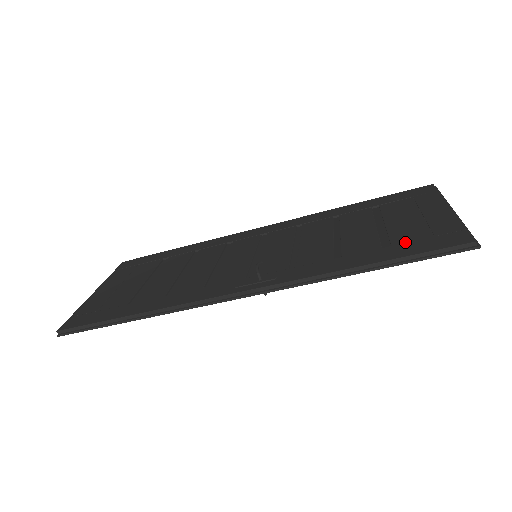
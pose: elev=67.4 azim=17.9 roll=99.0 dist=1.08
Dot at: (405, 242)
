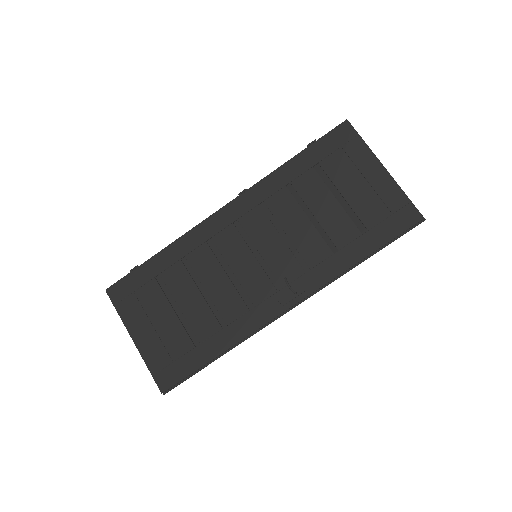
Dot at: (375, 224)
